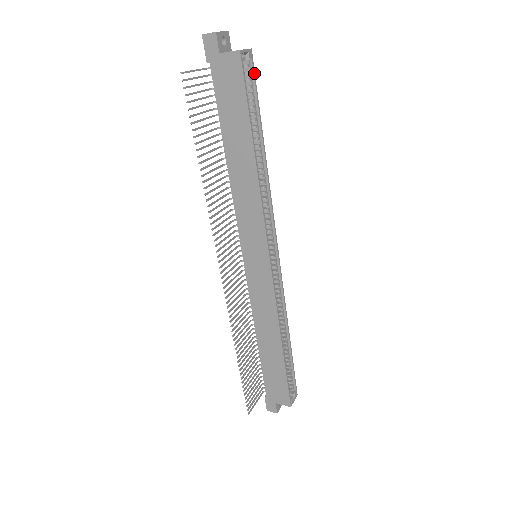
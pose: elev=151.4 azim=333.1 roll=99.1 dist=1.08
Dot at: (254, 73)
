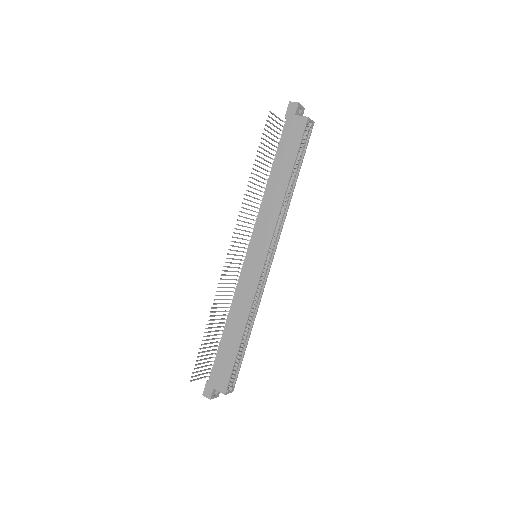
Dot at: occluded
